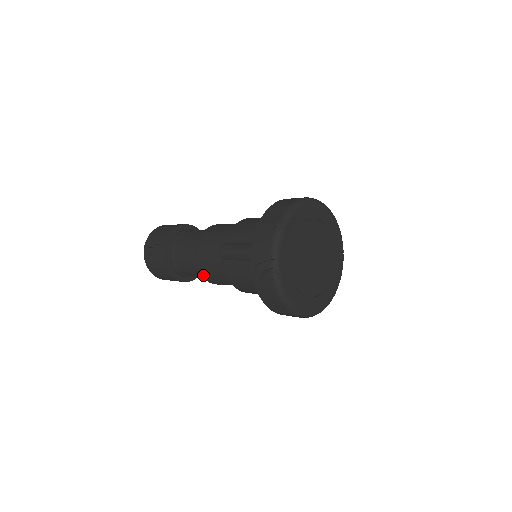
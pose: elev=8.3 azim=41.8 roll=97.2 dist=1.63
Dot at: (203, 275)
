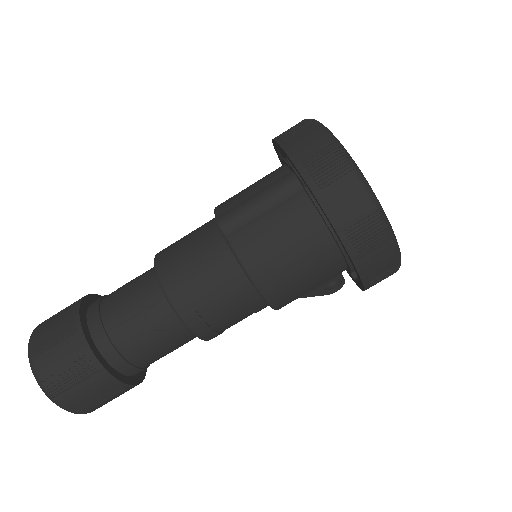
Dot at: (183, 311)
